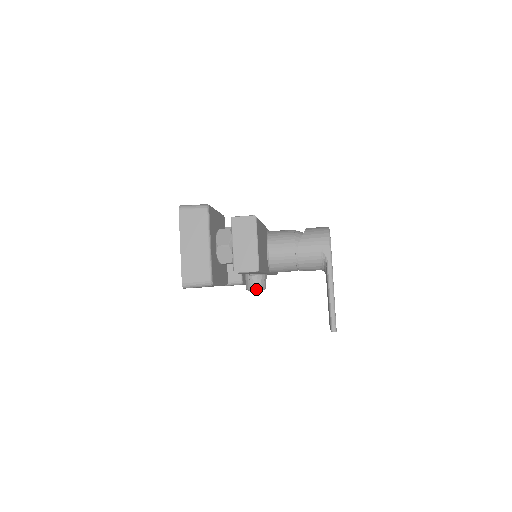
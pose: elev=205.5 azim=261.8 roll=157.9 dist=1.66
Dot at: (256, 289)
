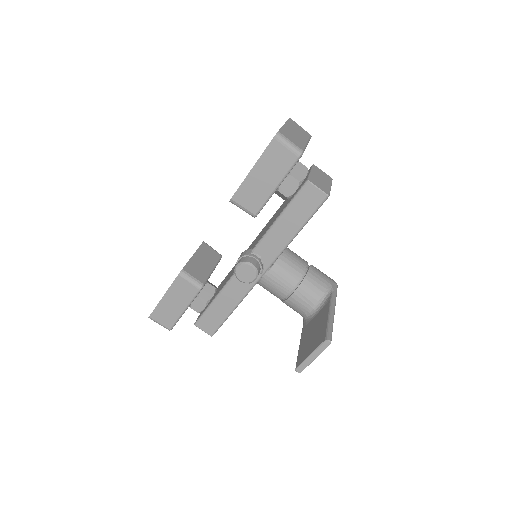
Dot at: (253, 265)
